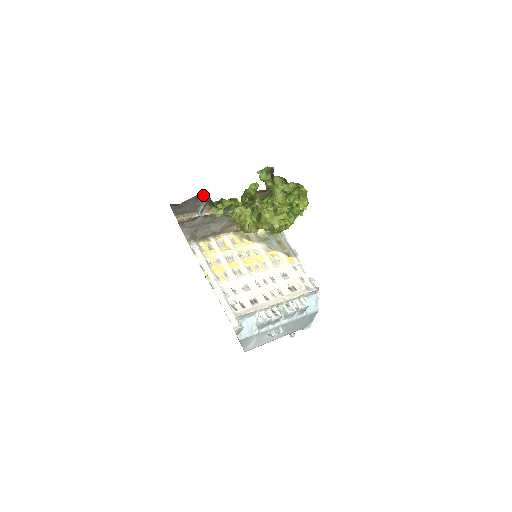
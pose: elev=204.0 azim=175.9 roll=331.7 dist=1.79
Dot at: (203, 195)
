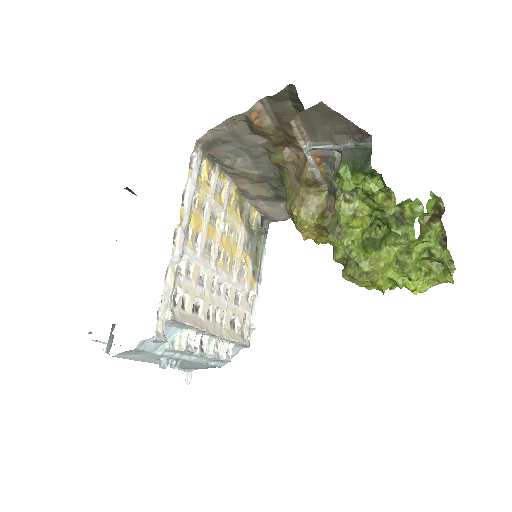
Dot at: (363, 138)
